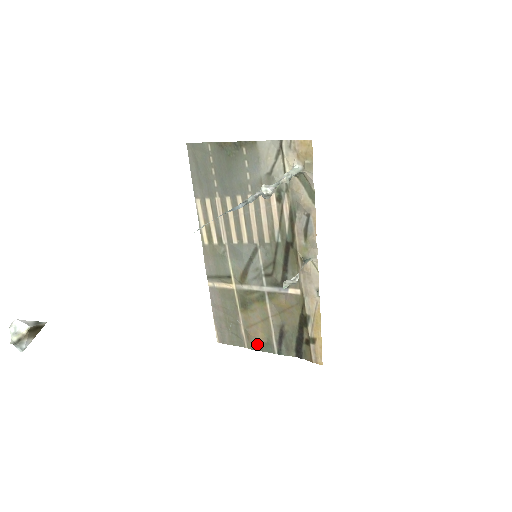
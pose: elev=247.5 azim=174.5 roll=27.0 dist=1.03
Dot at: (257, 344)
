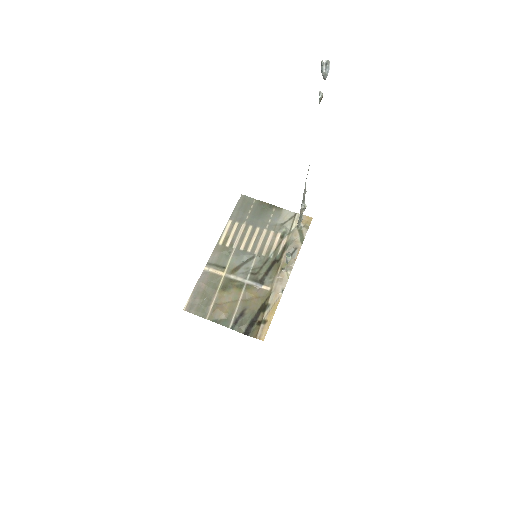
Dot at: (218, 317)
